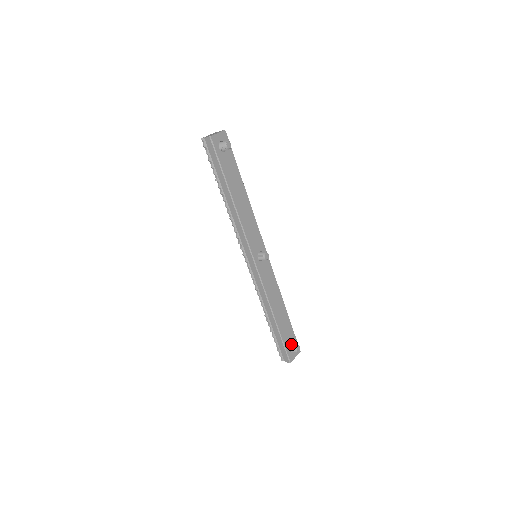
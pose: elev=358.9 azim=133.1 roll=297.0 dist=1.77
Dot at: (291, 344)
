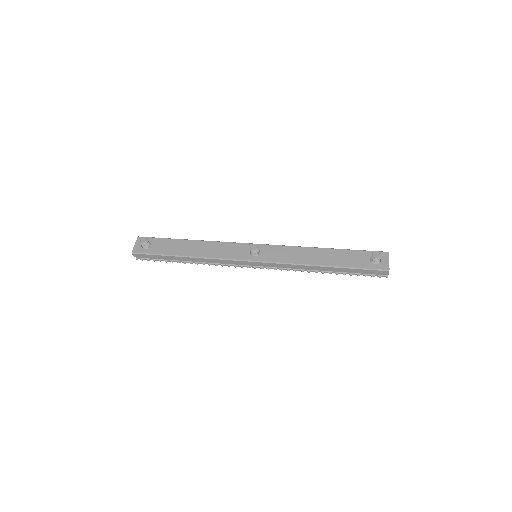
Dot at: (370, 260)
